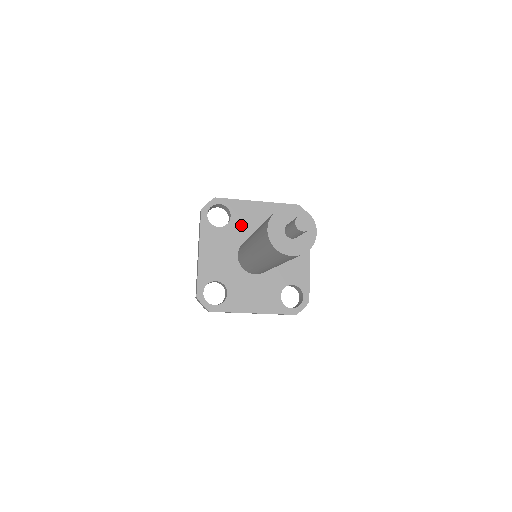
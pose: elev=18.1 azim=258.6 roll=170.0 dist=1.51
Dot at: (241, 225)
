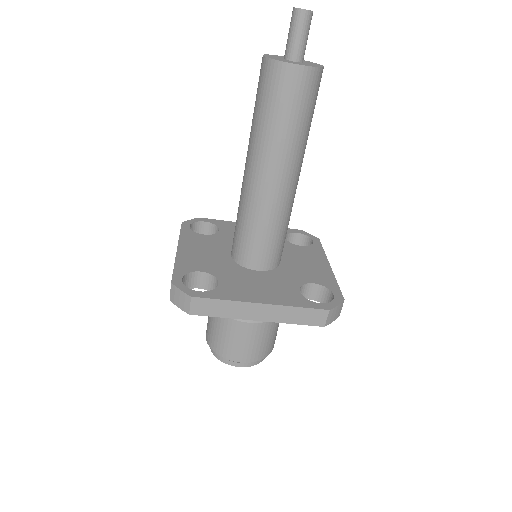
Dot at: (233, 236)
